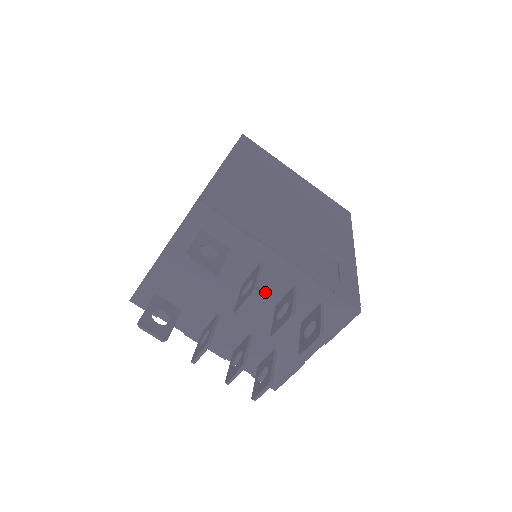
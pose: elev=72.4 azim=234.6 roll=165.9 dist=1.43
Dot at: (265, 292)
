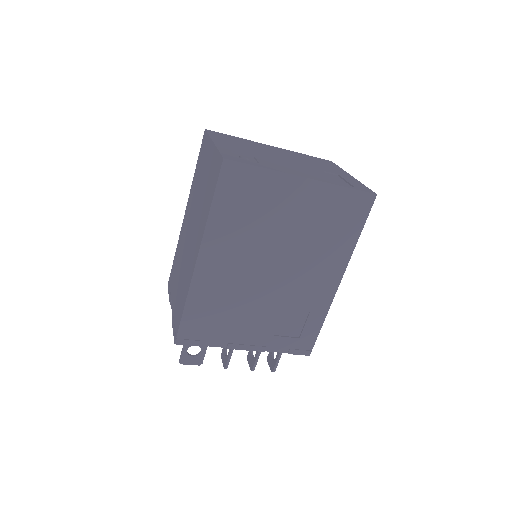
Dot at: occluded
